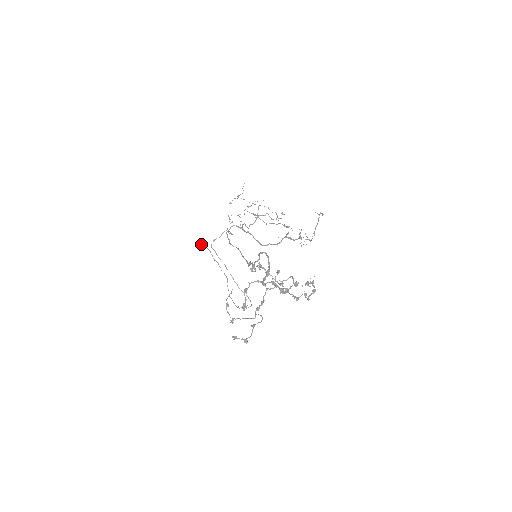
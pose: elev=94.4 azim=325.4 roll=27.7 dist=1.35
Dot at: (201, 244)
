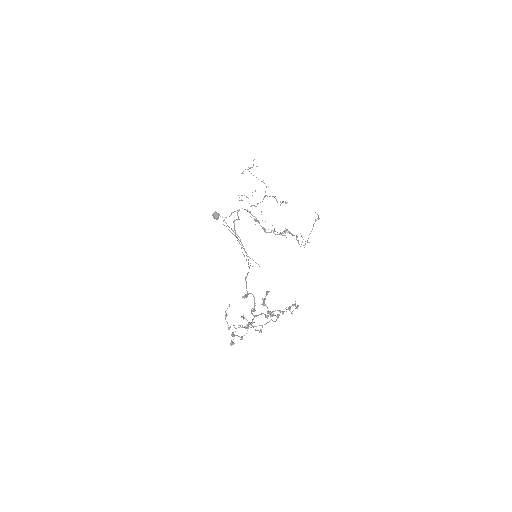
Dot at: (215, 216)
